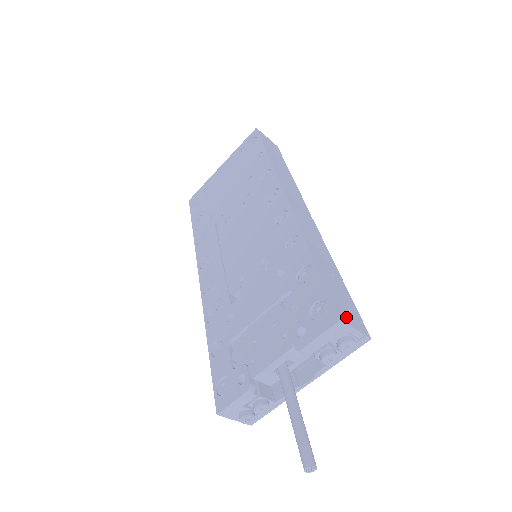
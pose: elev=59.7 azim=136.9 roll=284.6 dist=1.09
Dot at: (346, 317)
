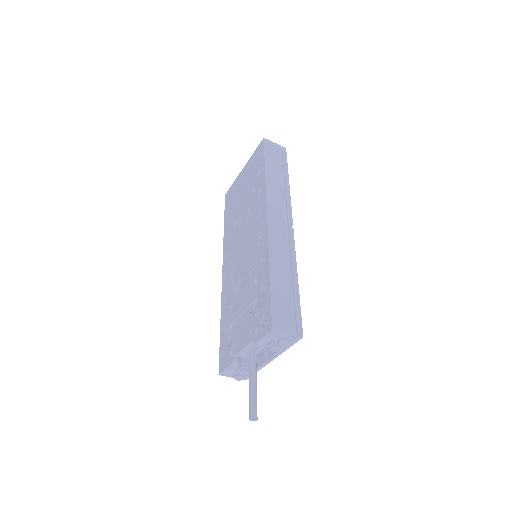
Dot at: (281, 325)
